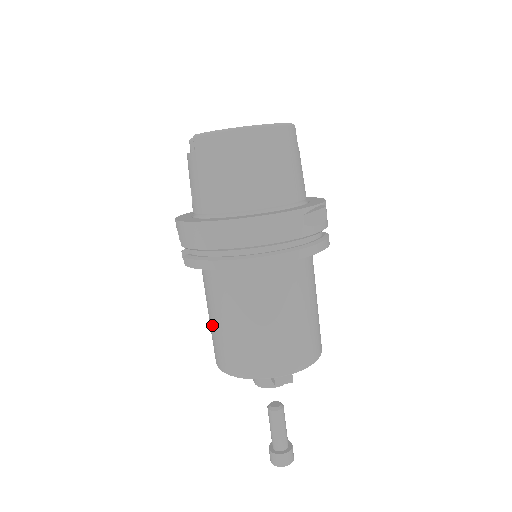
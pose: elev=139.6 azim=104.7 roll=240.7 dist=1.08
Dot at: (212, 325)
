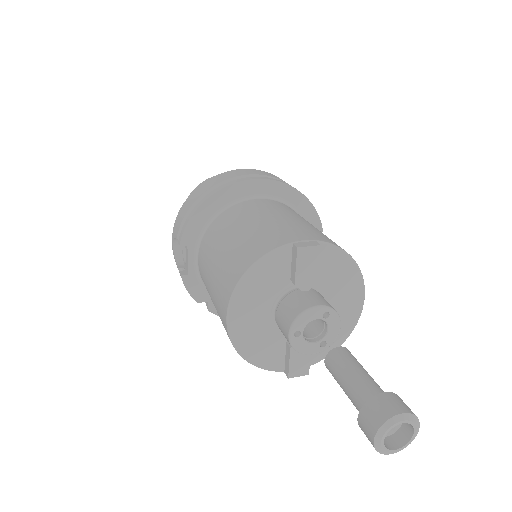
Dot at: (213, 278)
